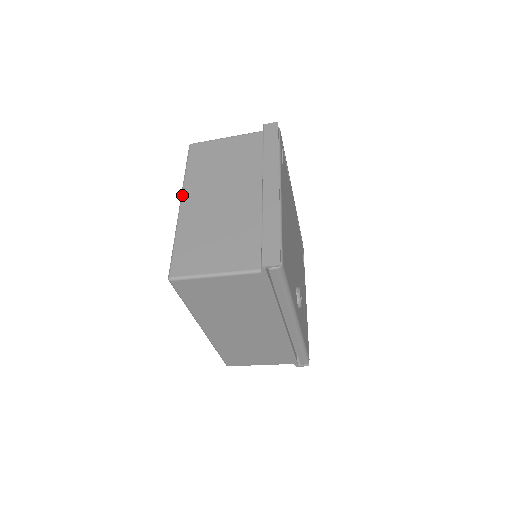
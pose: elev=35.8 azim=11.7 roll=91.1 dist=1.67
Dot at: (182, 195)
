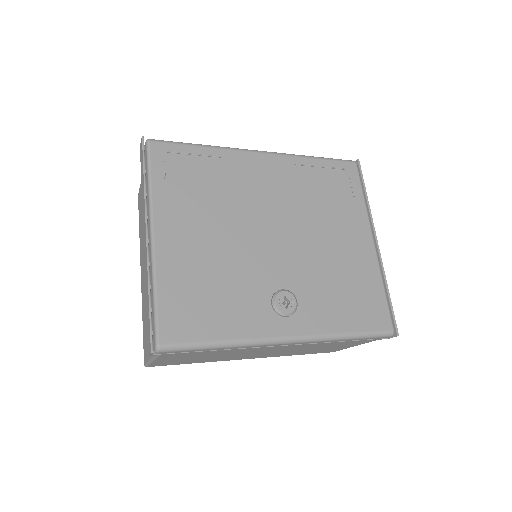
Dot at: (140, 265)
